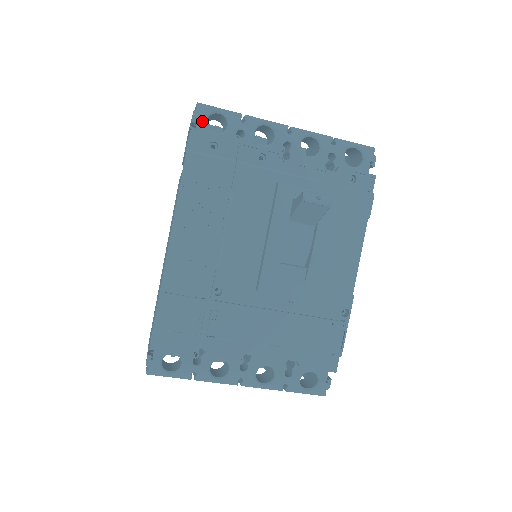
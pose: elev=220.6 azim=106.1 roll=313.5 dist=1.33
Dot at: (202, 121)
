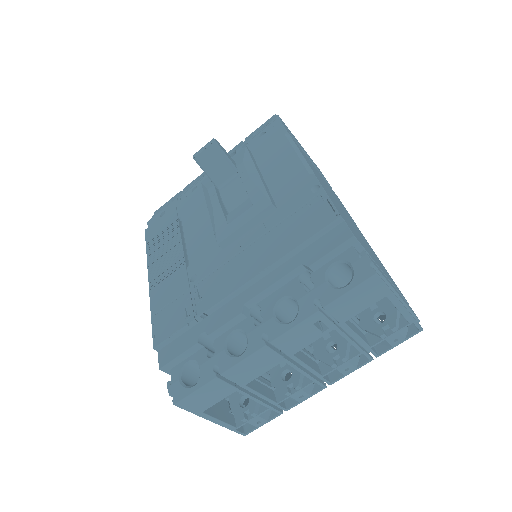
Dot at: occluded
